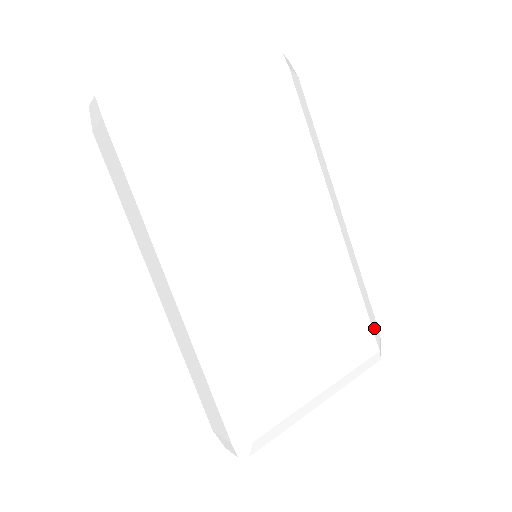
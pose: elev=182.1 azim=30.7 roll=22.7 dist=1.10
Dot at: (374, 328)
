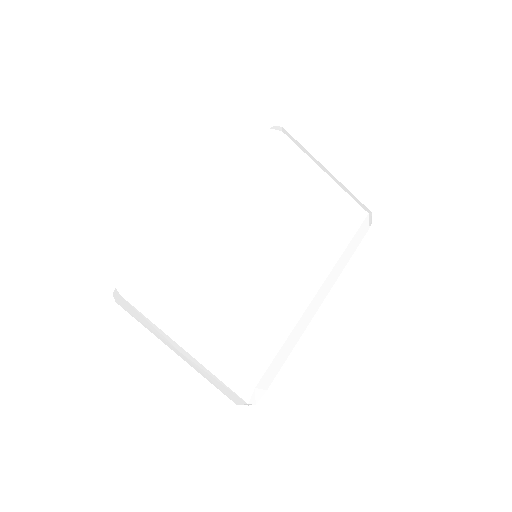
Dot at: (269, 373)
